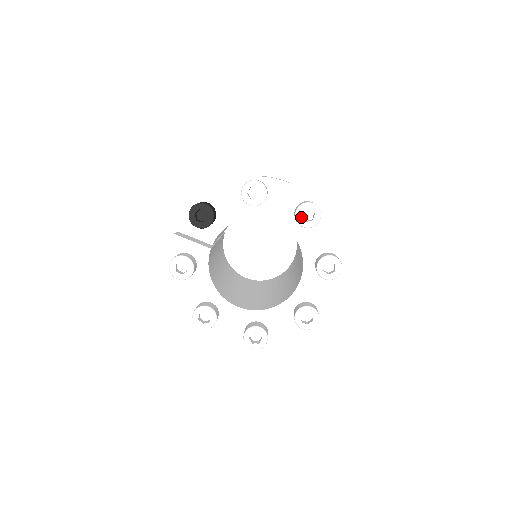
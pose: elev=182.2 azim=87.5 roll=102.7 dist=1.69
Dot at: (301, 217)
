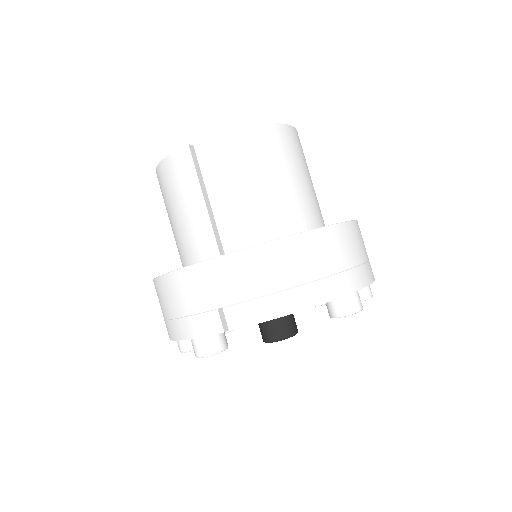
Dot at: occluded
